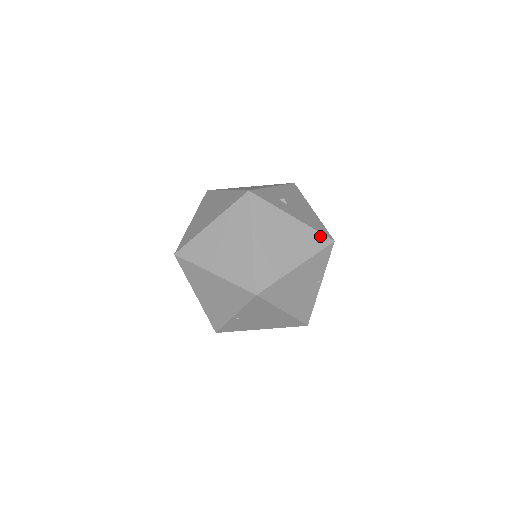
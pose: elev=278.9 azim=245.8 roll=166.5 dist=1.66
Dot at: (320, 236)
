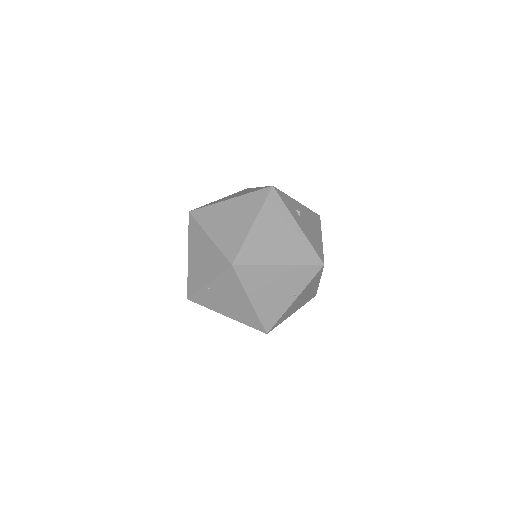
Dot at: (314, 253)
